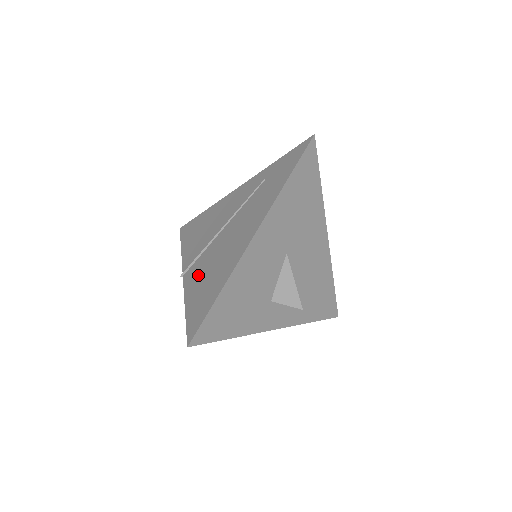
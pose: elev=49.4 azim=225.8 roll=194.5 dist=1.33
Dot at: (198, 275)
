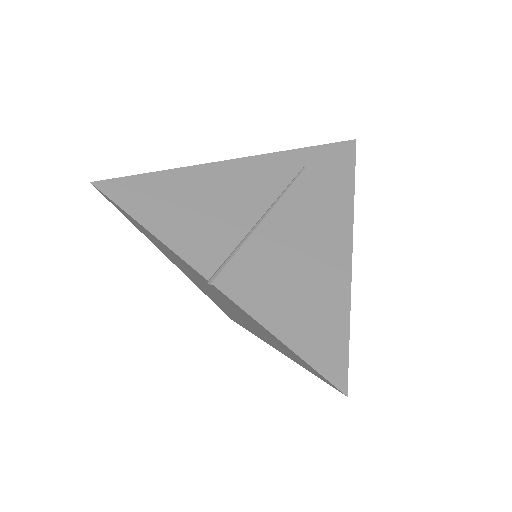
Dot at: (264, 286)
